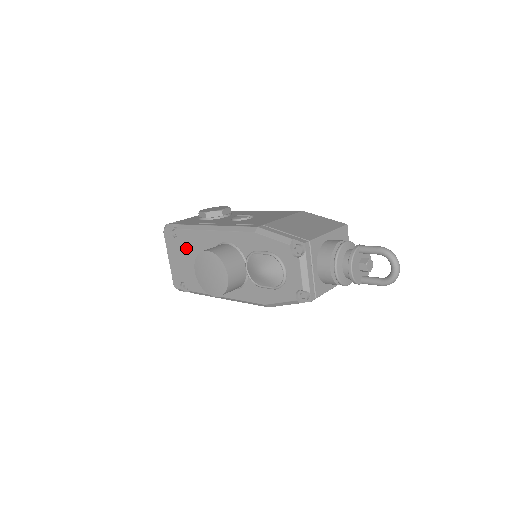
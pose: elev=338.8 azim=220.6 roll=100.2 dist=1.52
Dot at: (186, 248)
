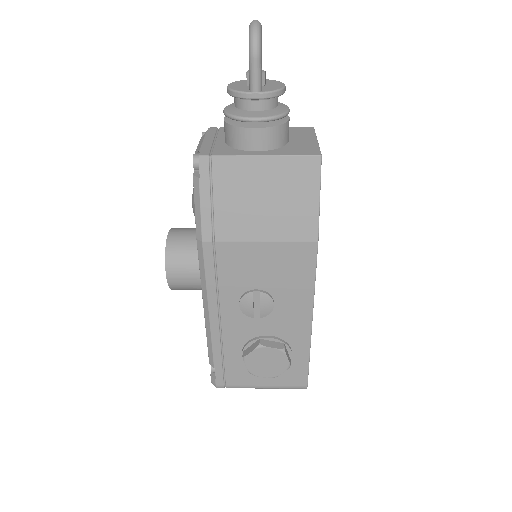
Dot at: occluded
